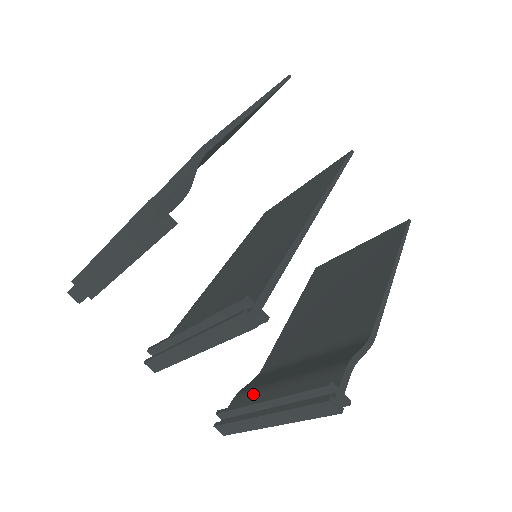
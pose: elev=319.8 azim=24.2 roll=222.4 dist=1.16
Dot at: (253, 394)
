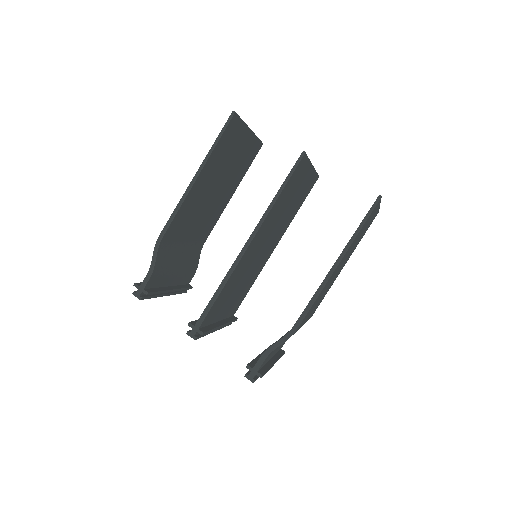
Dot at: occluded
